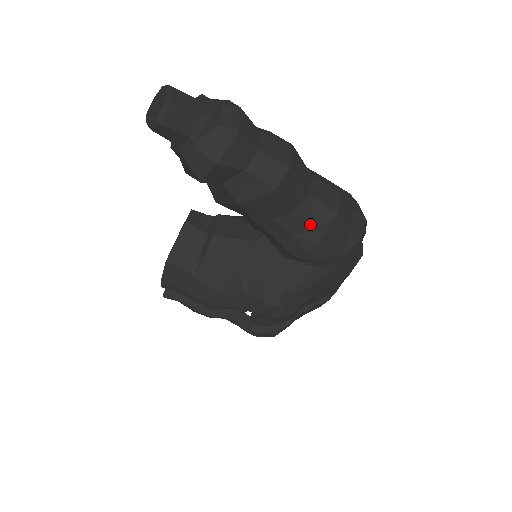
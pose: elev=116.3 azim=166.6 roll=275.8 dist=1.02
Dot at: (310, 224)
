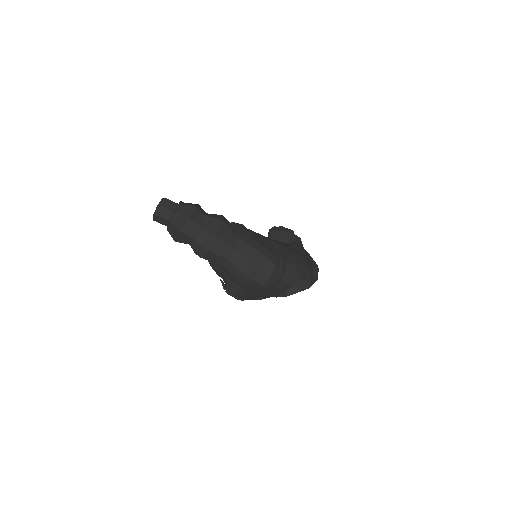
Dot at: (229, 272)
